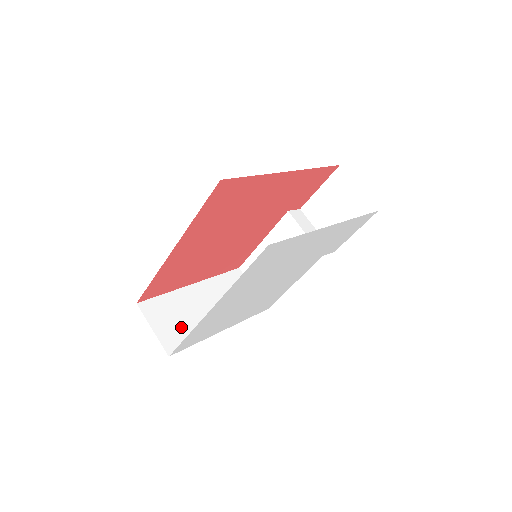
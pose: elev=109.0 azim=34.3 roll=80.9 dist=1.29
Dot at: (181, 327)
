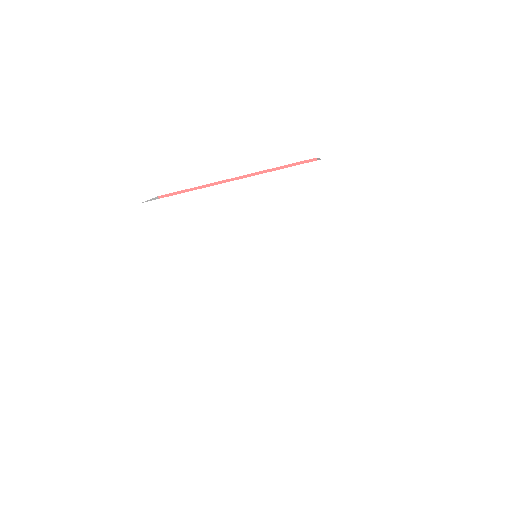
Dot at: occluded
